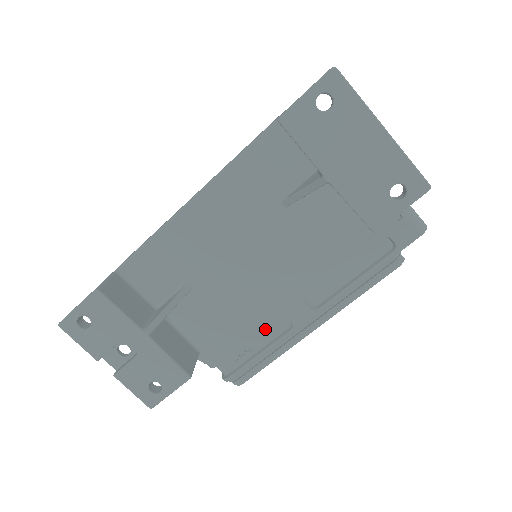
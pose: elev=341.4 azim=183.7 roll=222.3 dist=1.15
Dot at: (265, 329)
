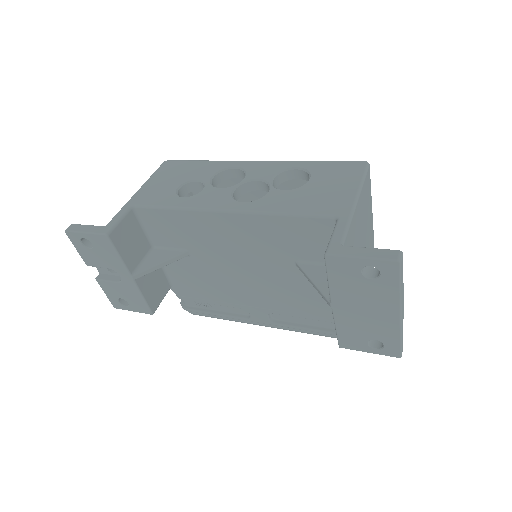
Dot at: (229, 305)
